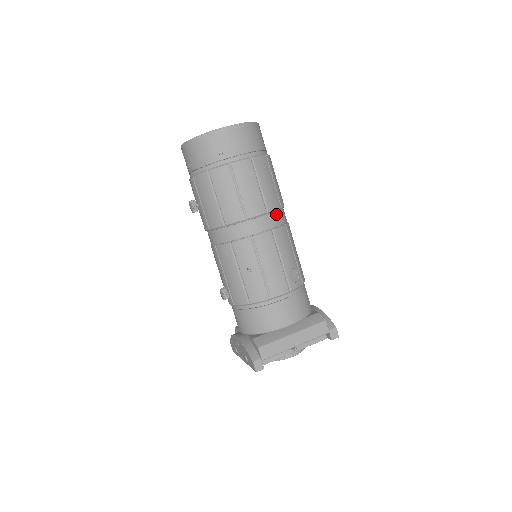
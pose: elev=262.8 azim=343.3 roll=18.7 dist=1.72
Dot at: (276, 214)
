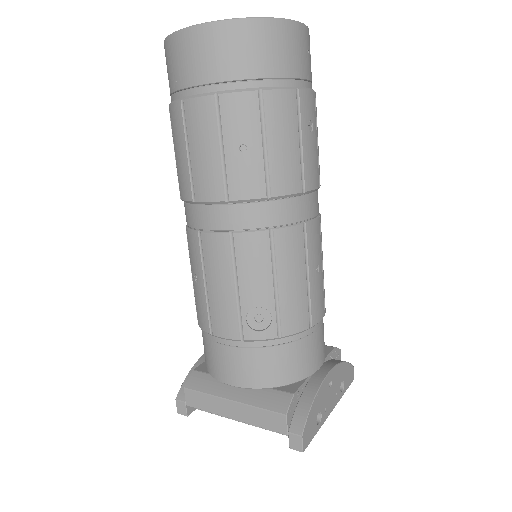
Dot at: (251, 207)
